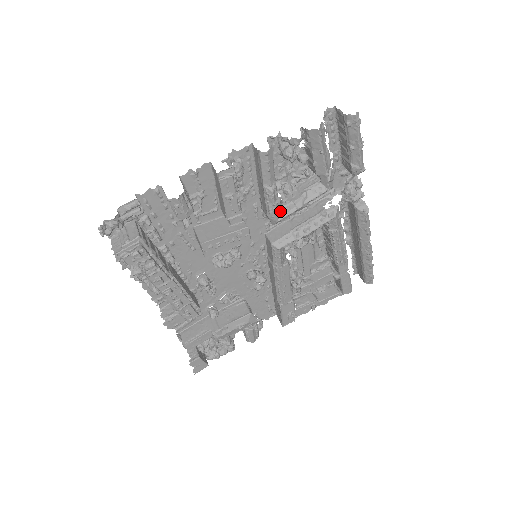
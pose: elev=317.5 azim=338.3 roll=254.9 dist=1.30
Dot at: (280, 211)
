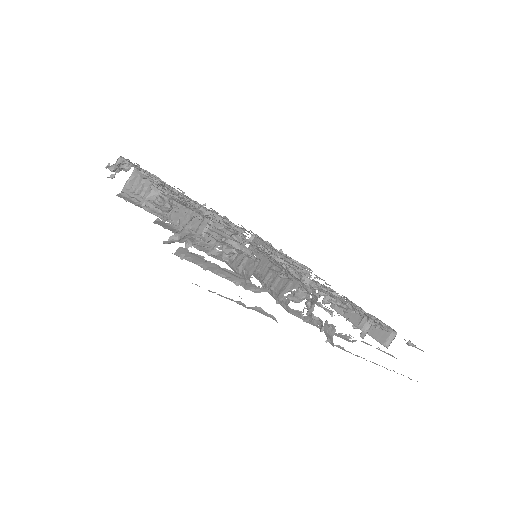
Dot at: (223, 259)
